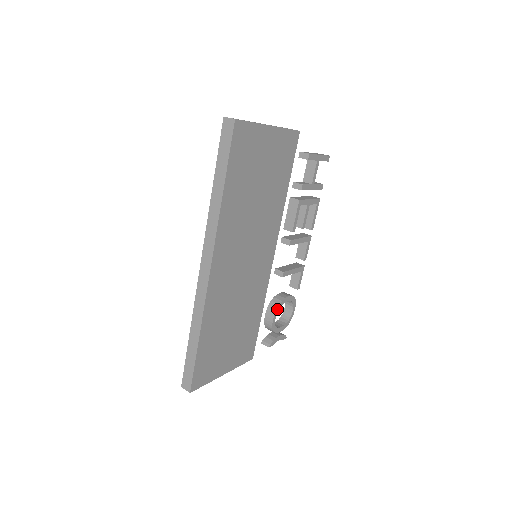
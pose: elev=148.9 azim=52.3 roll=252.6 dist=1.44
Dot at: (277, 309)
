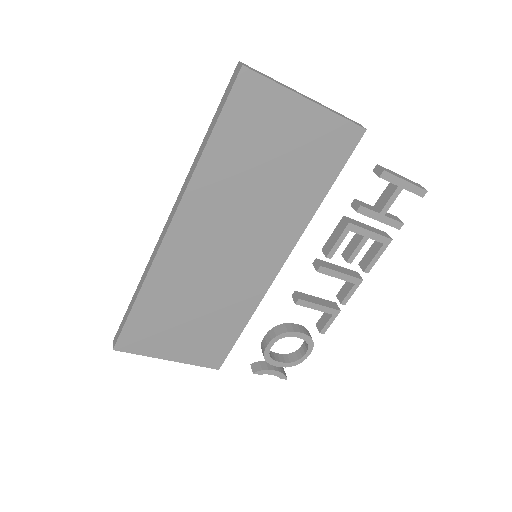
Dot at: (277, 337)
